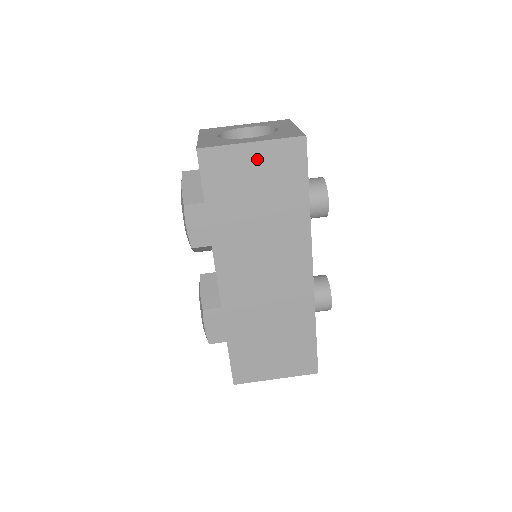
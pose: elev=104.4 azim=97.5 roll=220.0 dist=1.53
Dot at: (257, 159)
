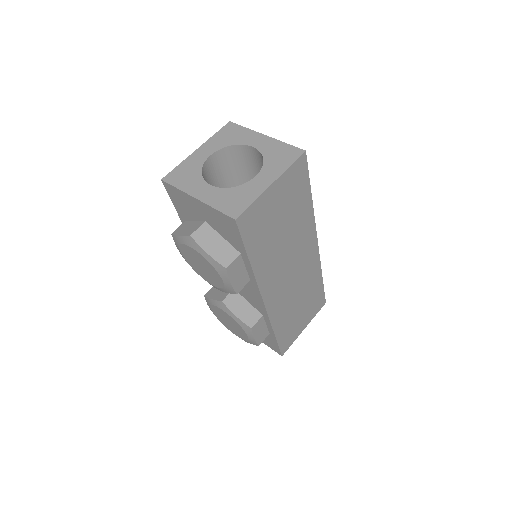
Dot at: (277, 194)
